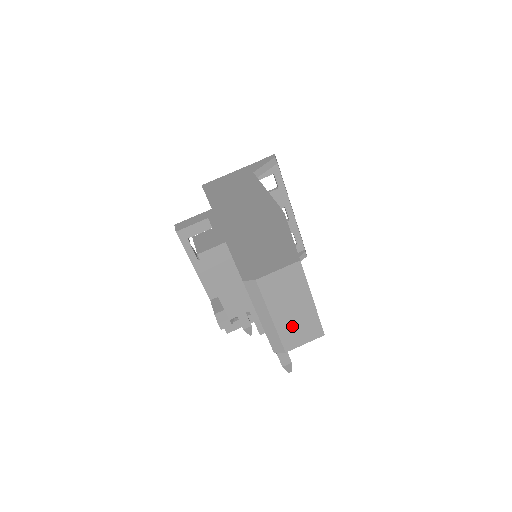
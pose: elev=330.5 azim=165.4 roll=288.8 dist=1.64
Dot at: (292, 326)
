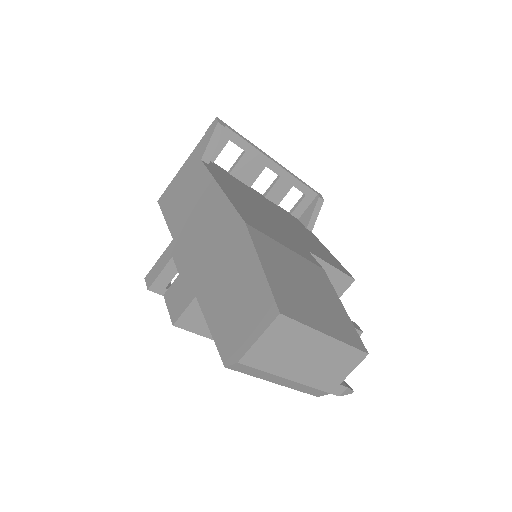
Dot at: (320, 370)
